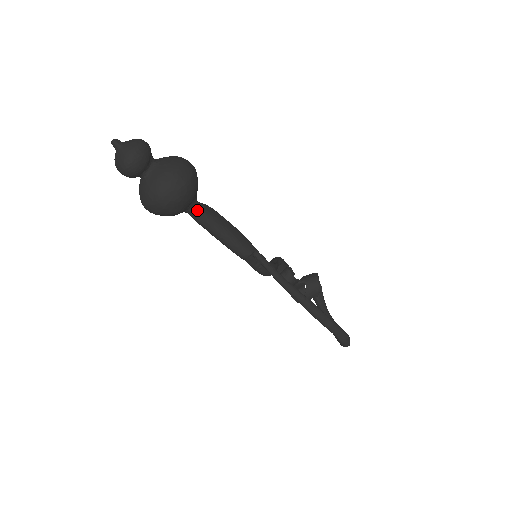
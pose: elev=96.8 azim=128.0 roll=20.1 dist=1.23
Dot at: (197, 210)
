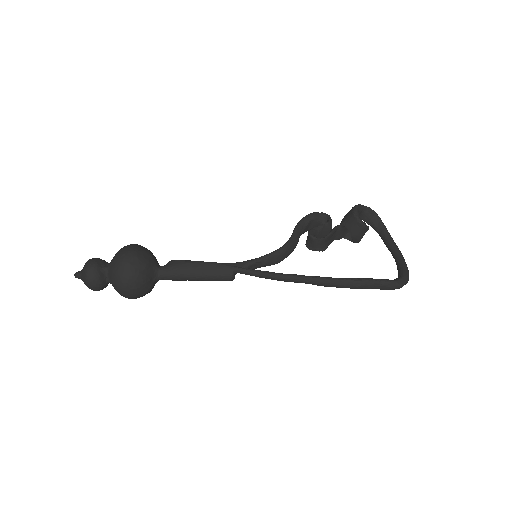
Dot at: (163, 276)
